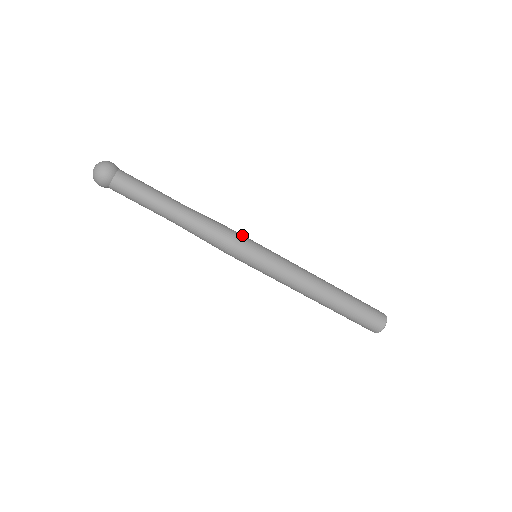
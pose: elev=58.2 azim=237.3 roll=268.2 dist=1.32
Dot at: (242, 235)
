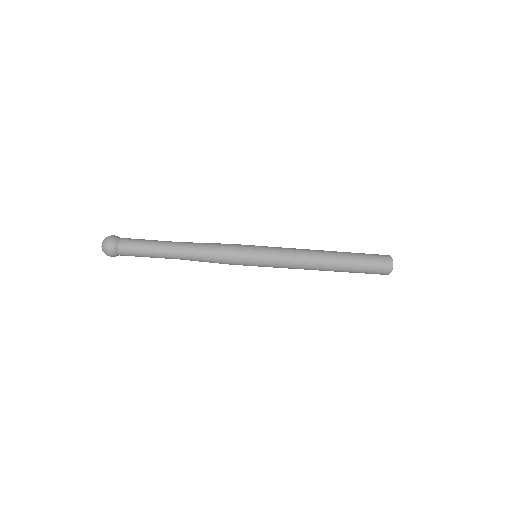
Dot at: (237, 249)
